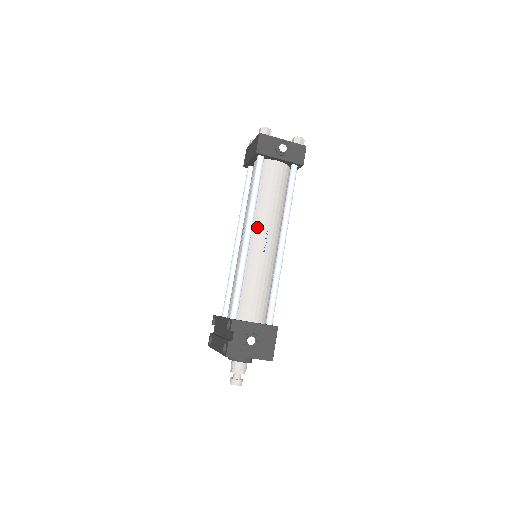
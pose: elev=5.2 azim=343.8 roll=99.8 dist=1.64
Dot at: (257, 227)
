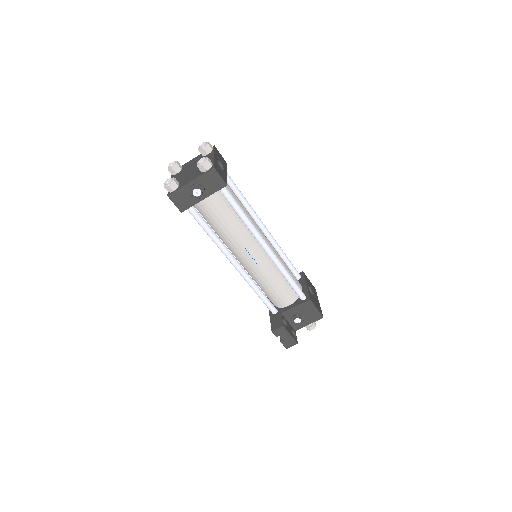
Dot at: (237, 252)
